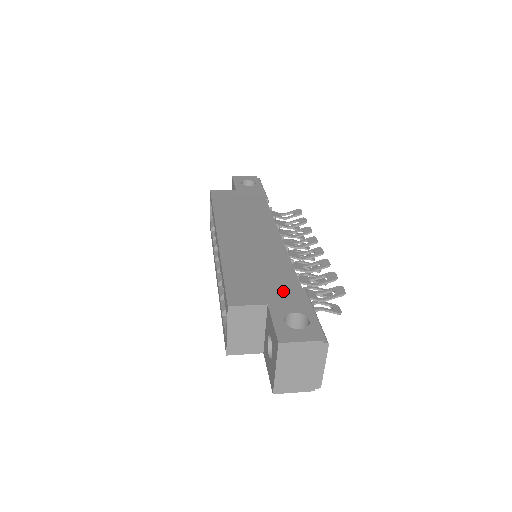
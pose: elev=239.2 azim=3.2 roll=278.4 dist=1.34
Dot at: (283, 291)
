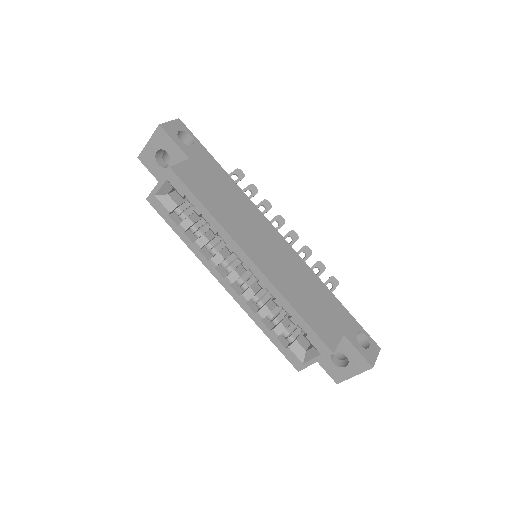
Dot at: (338, 314)
